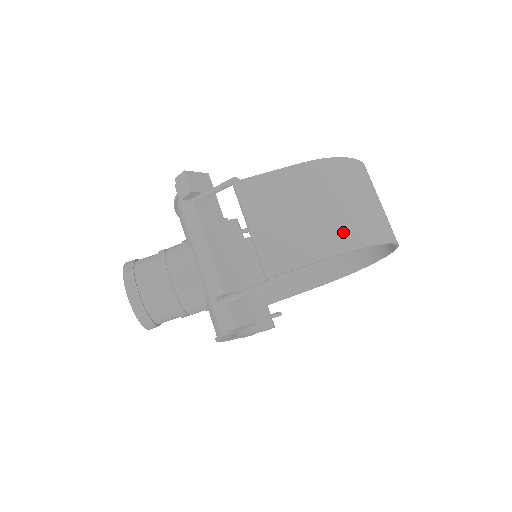
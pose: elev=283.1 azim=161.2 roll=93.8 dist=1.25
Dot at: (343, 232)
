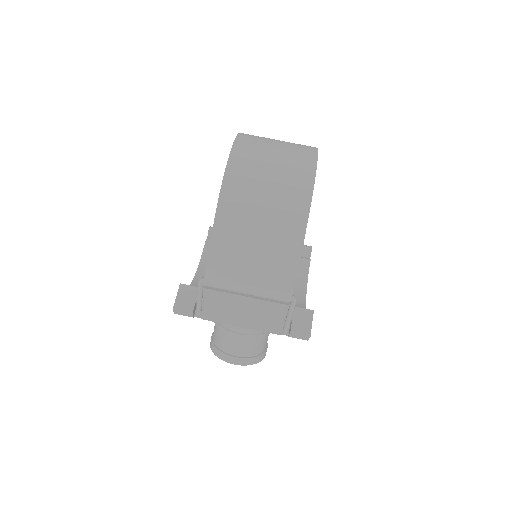
Dot at: (288, 226)
